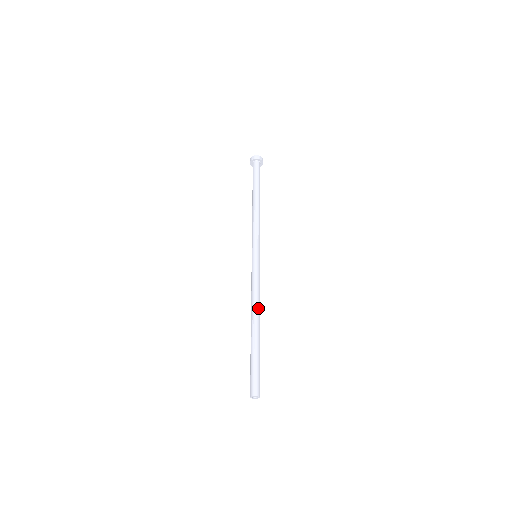
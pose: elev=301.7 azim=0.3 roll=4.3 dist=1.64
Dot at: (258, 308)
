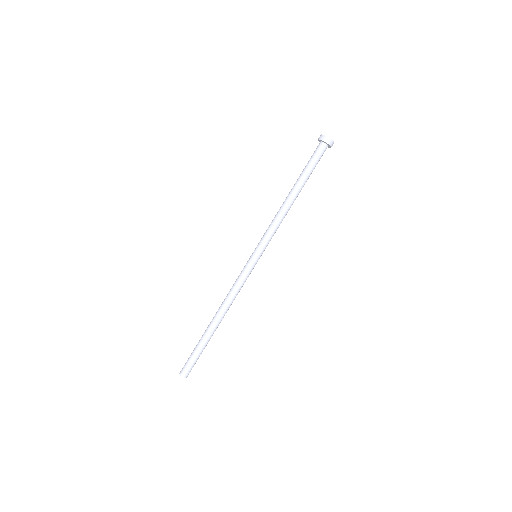
Dot at: (225, 308)
